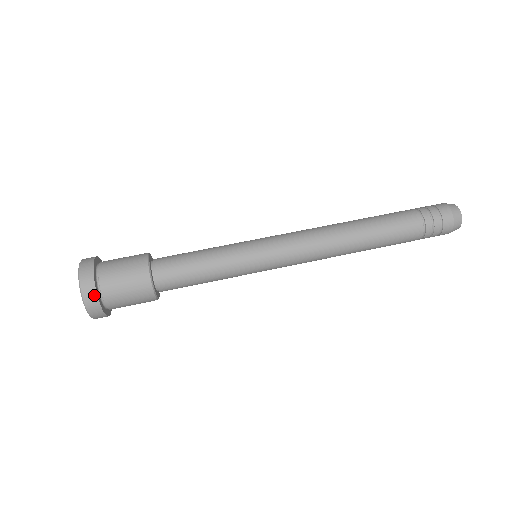
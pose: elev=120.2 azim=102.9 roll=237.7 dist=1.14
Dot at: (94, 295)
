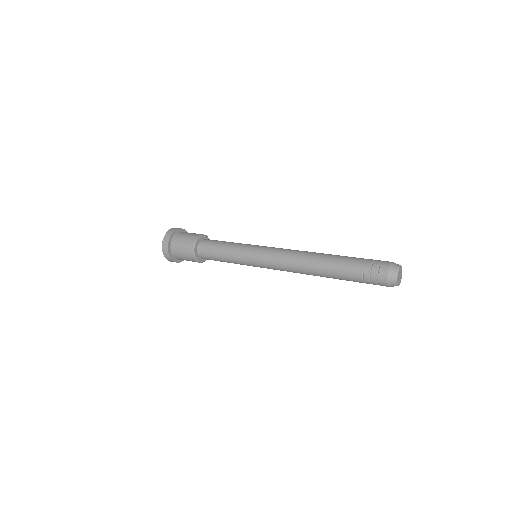
Dot at: (167, 247)
